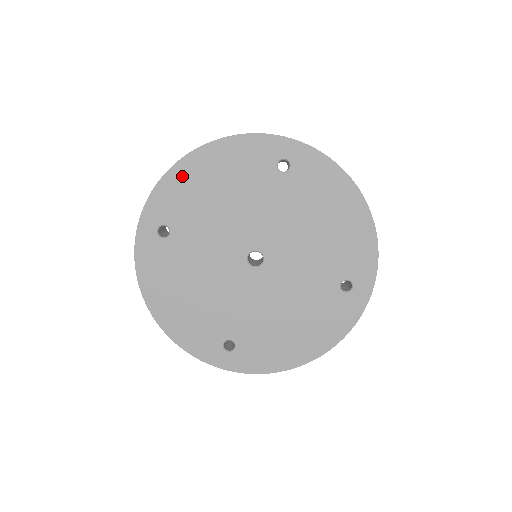
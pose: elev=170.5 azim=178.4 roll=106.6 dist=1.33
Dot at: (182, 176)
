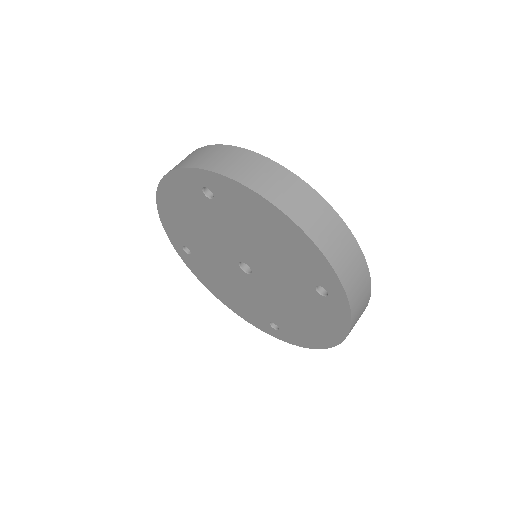
Dot at: (166, 212)
